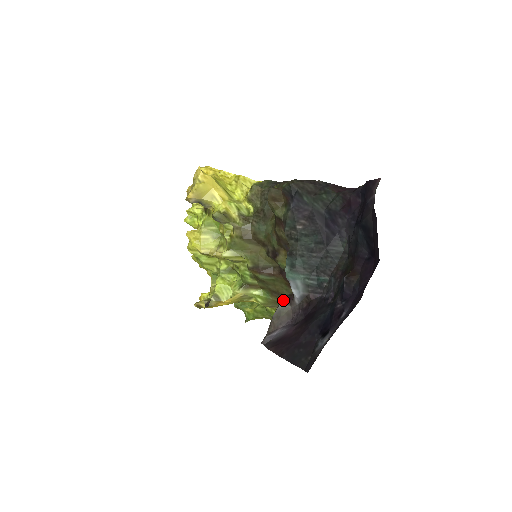
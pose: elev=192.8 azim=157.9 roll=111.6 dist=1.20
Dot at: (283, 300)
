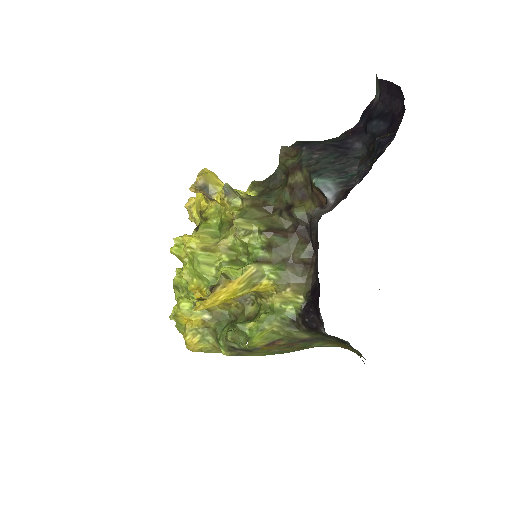
Dot at: (317, 208)
